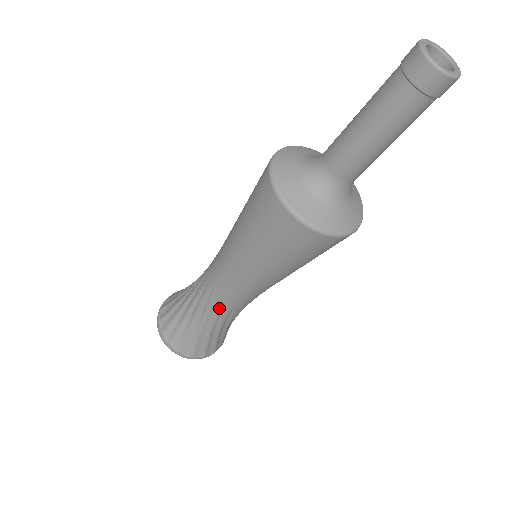
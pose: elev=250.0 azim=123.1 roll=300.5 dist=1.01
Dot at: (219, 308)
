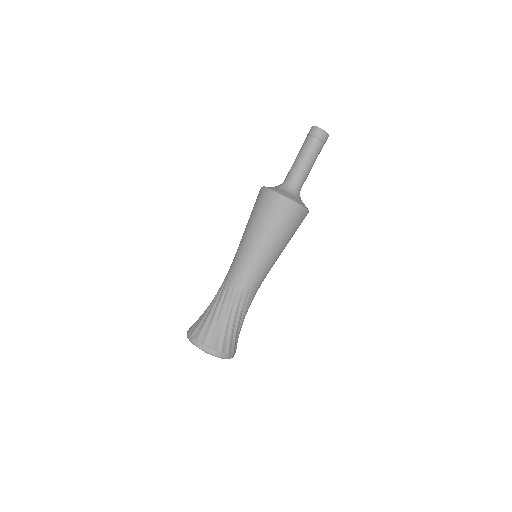
Dot at: (234, 291)
